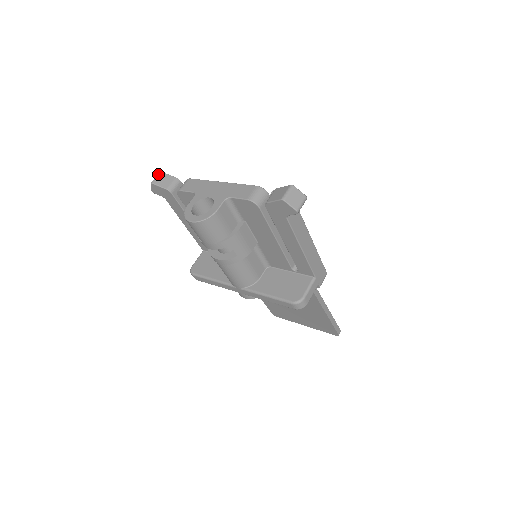
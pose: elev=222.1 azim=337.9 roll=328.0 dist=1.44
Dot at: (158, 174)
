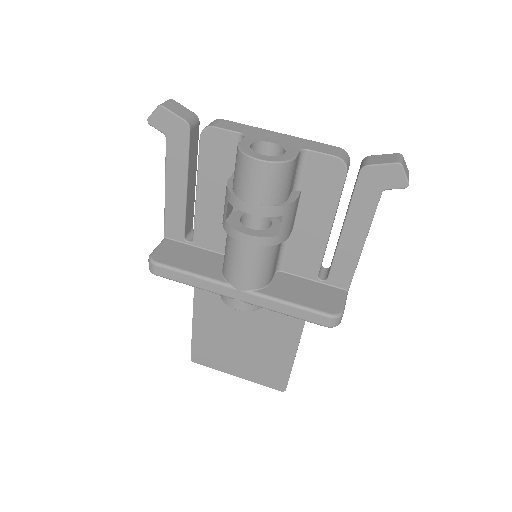
Dot at: (169, 99)
